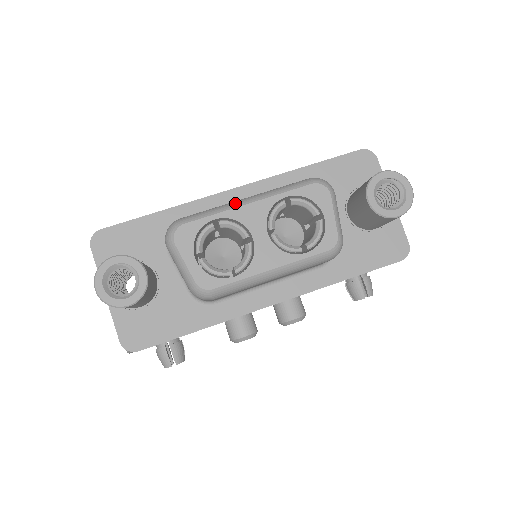
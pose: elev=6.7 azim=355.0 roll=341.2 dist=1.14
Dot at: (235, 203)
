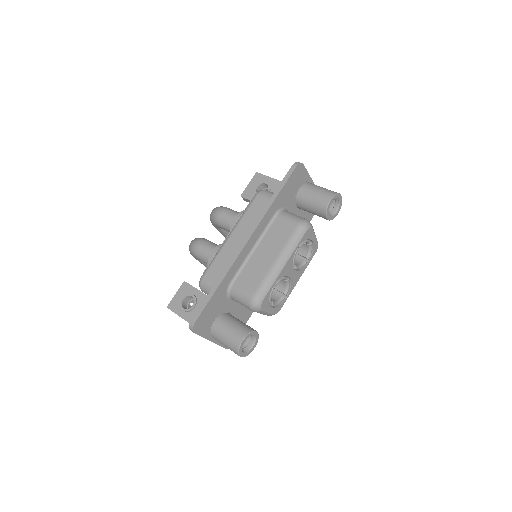
Dot at: (277, 270)
